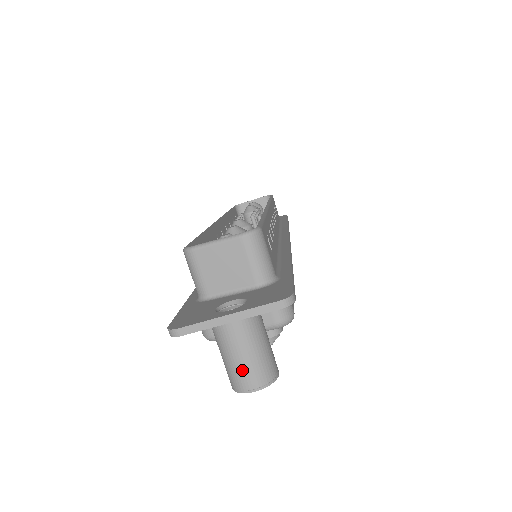
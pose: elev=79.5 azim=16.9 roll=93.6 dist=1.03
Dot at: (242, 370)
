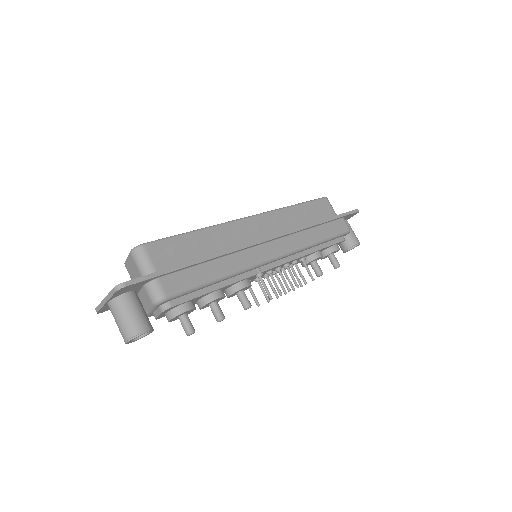
Dot at: (120, 330)
